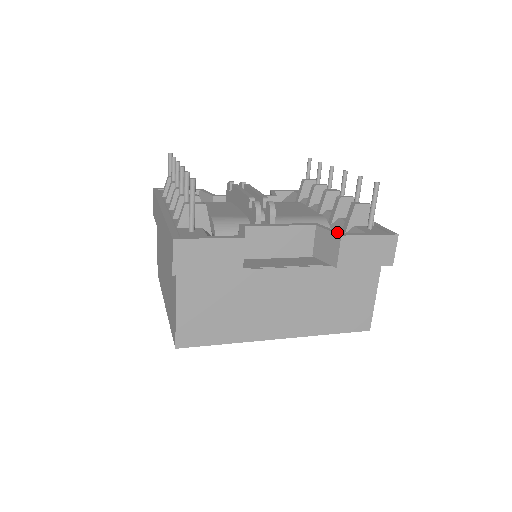
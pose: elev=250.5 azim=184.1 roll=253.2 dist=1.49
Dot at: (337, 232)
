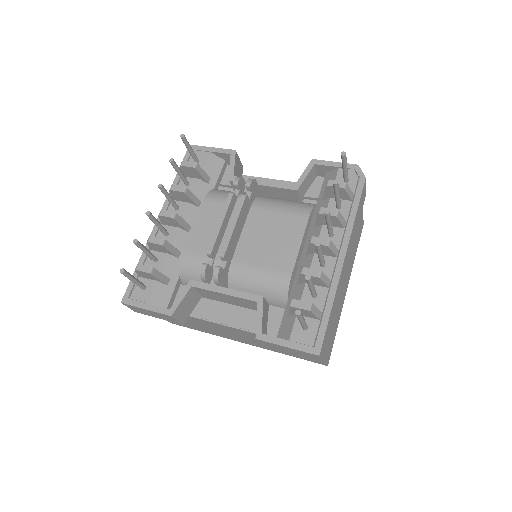
Dot at: (259, 329)
